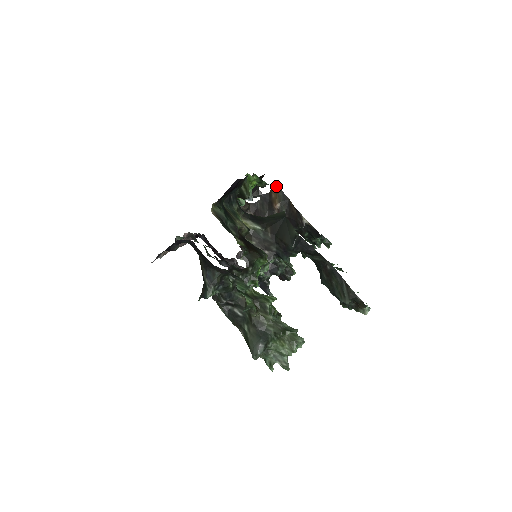
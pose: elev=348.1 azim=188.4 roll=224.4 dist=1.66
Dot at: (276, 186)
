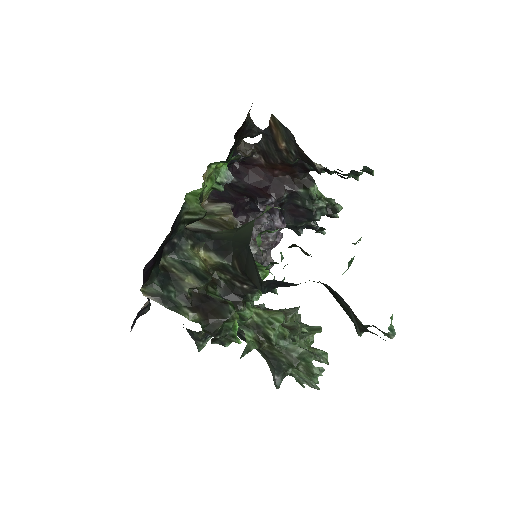
Dot at: (273, 117)
